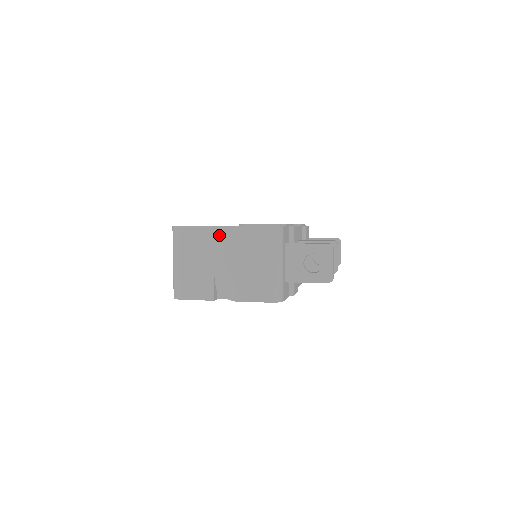
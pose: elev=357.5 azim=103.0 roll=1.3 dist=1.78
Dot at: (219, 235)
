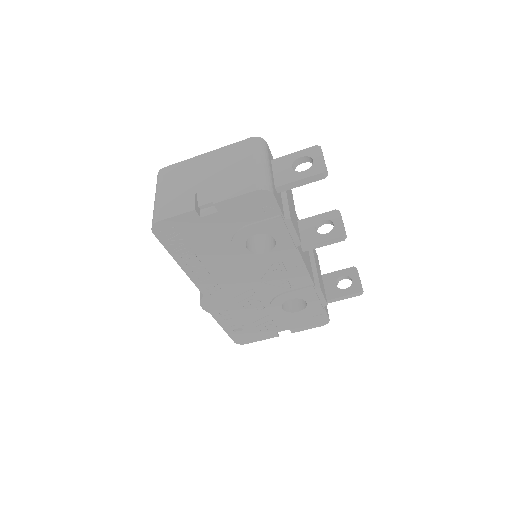
Dot at: (202, 160)
